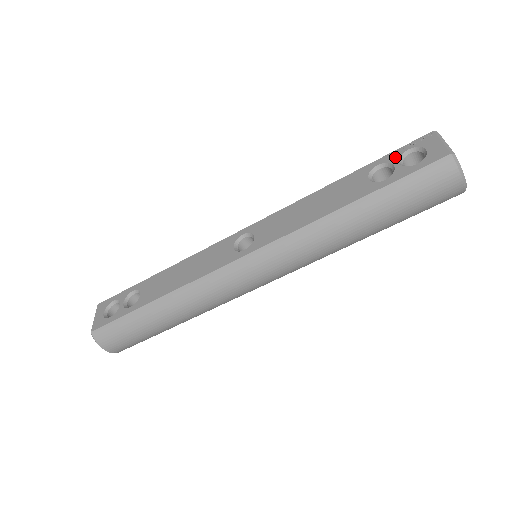
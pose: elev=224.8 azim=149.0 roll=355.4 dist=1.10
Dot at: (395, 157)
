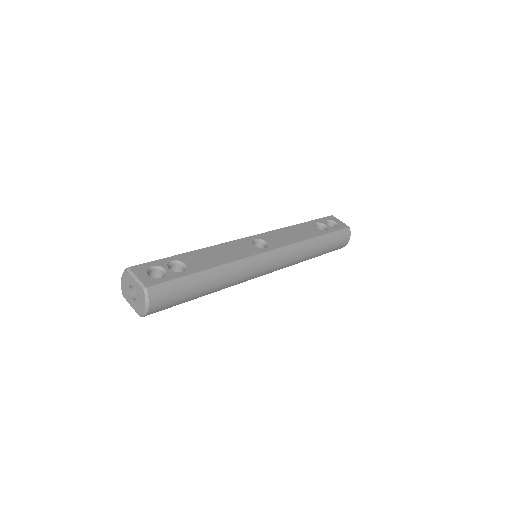
Dot at: (323, 221)
